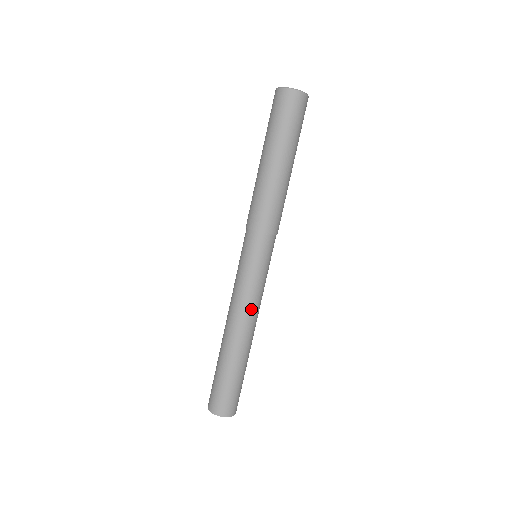
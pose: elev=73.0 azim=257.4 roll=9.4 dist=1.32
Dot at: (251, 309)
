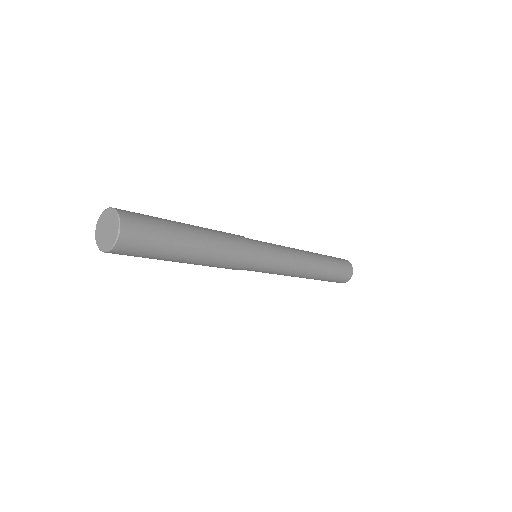
Dot at: (292, 274)
